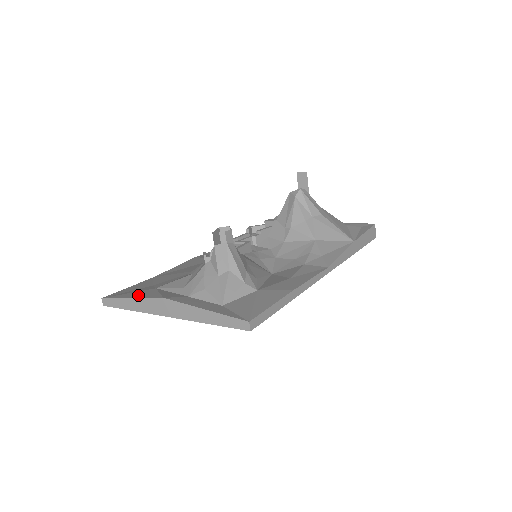
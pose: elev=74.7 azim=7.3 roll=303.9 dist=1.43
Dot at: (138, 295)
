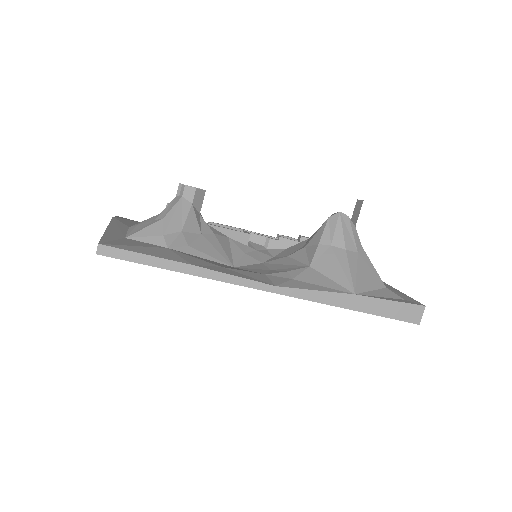
Dot at: occluded
